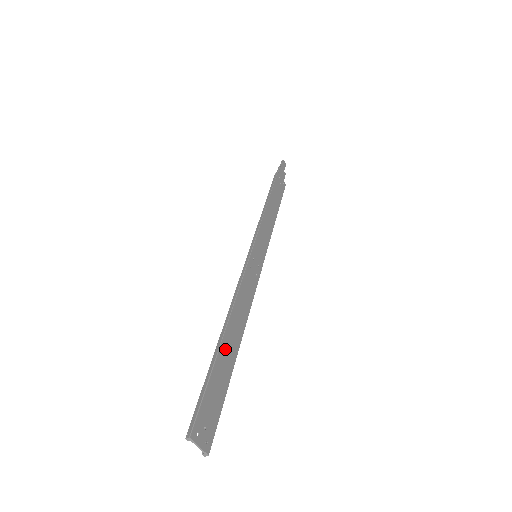
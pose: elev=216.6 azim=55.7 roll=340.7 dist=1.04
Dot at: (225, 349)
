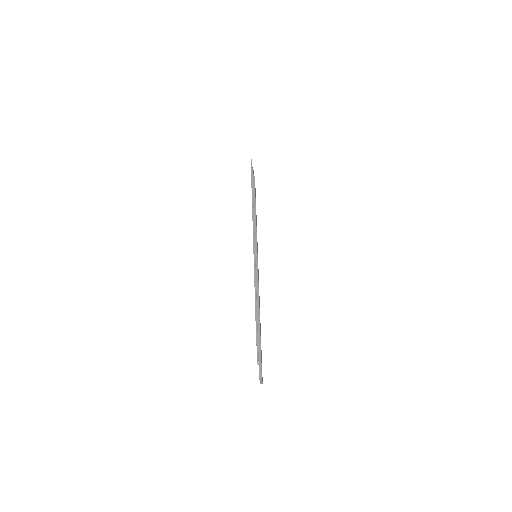
Dot at: (260, 327)
